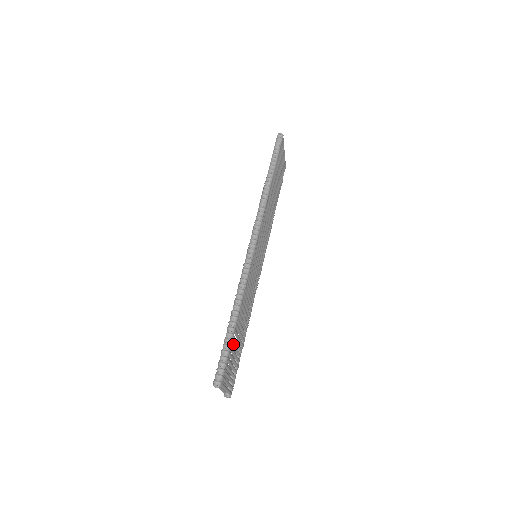
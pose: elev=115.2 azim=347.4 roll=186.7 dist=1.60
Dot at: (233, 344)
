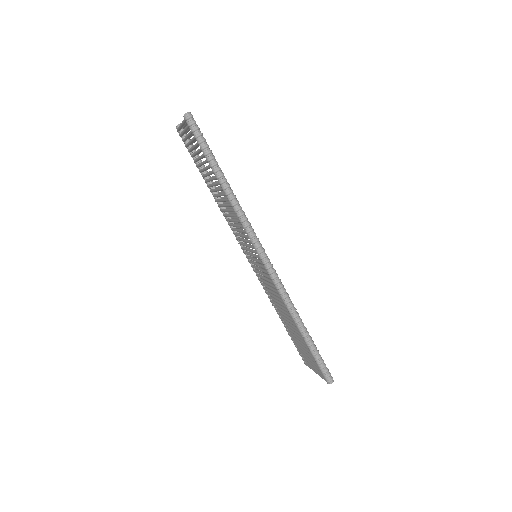
Dot at: occluded
